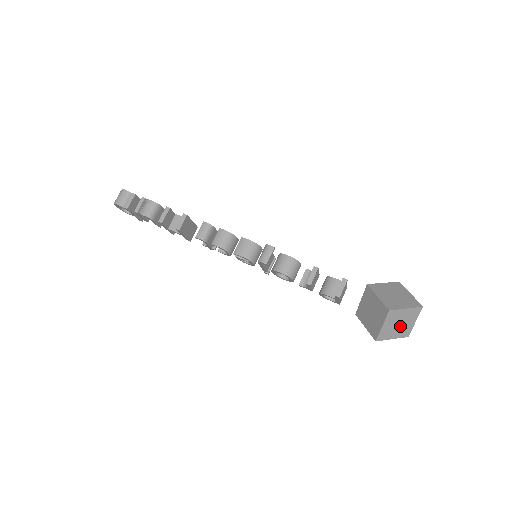
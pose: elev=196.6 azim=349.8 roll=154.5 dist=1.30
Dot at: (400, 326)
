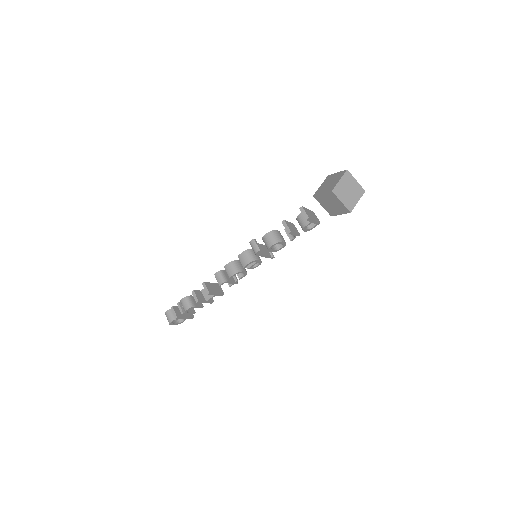
Dot at: (351, 191)
